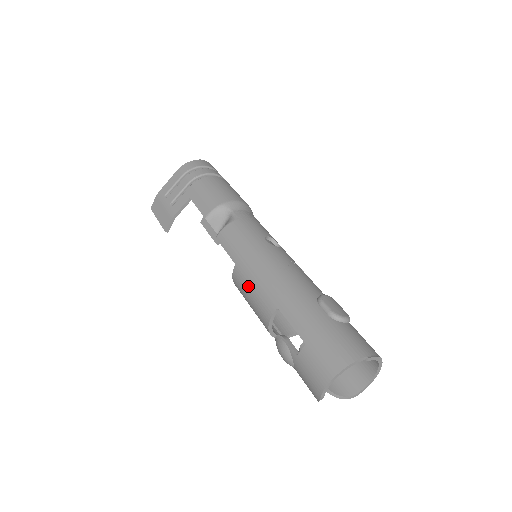
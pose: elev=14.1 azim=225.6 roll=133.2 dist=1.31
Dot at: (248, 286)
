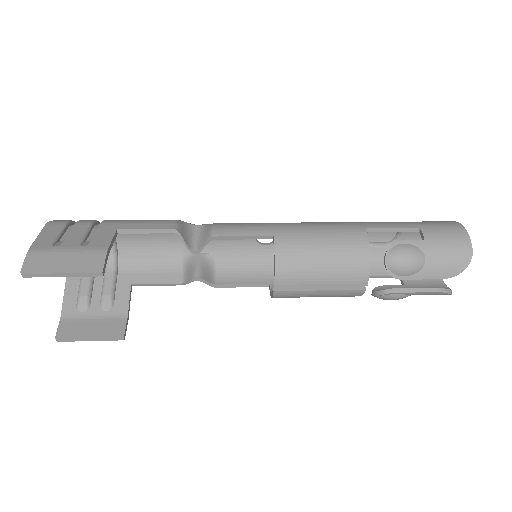
Dot at: (313, 239)
